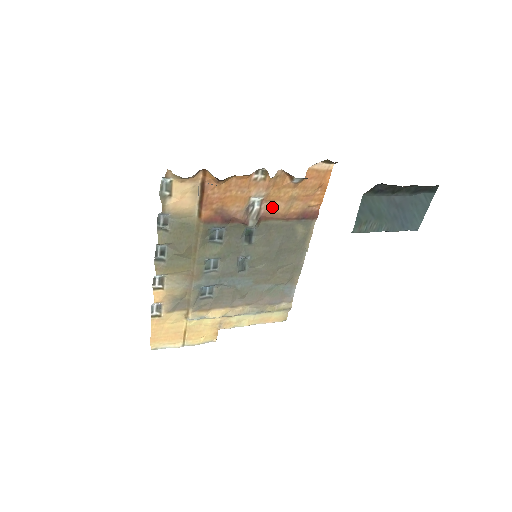
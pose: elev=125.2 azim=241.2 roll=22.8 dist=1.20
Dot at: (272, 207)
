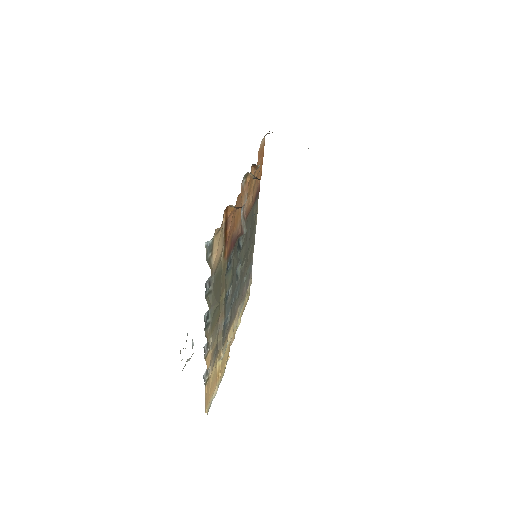
Dot at: (248, 204)
